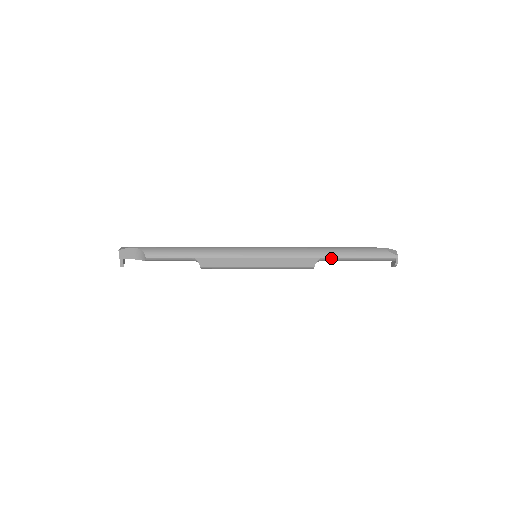
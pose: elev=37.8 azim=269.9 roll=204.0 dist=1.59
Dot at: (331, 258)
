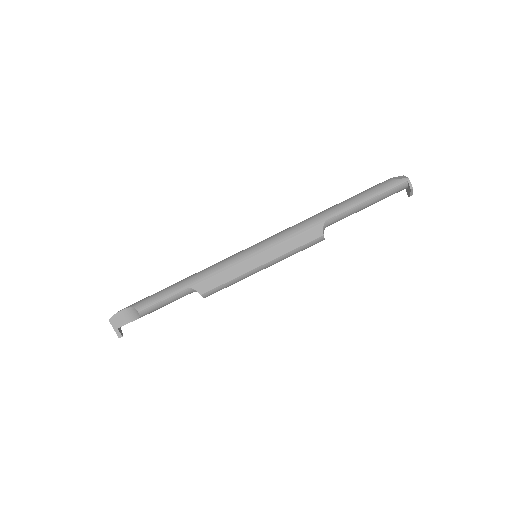
Dot at: (336, 216)
